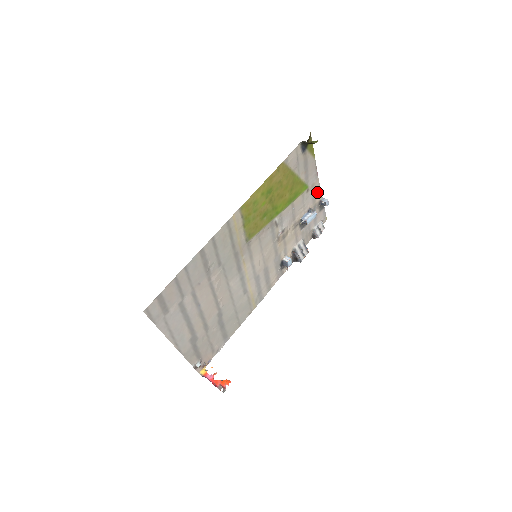
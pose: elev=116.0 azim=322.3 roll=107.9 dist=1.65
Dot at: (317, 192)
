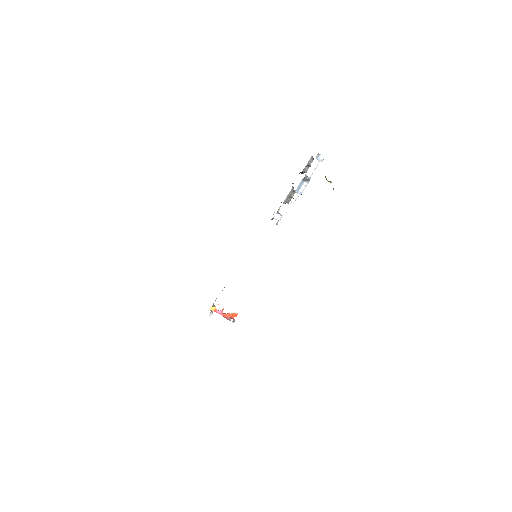
Dot at: occluded
